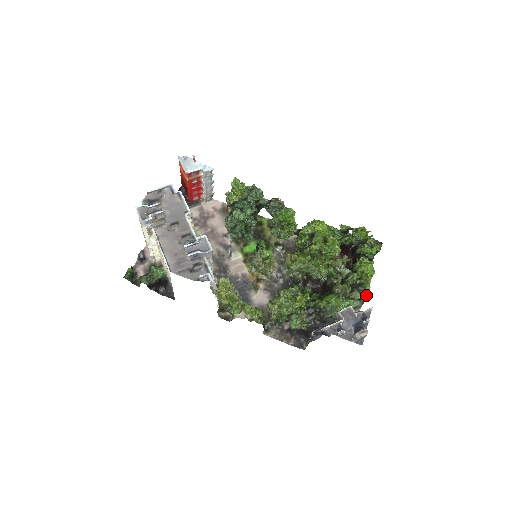
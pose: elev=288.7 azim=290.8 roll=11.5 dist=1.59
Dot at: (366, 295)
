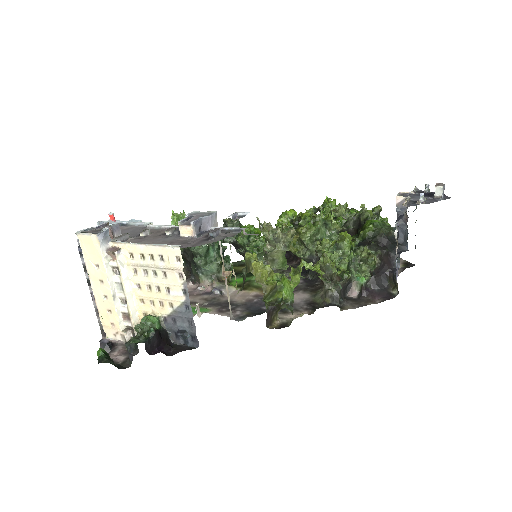
Dot at: occluded
